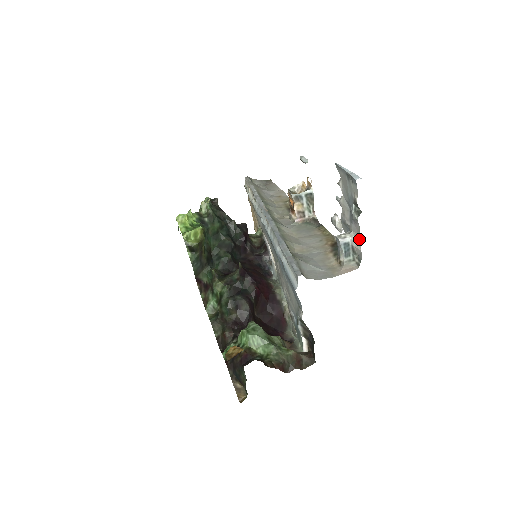
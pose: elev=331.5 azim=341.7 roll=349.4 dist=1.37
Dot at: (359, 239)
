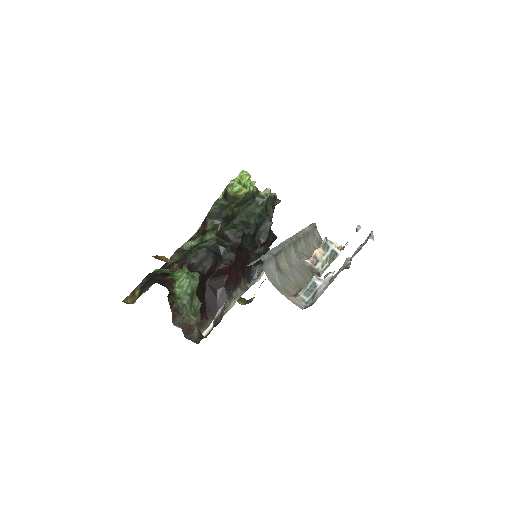
Dot at: (326, 288)
